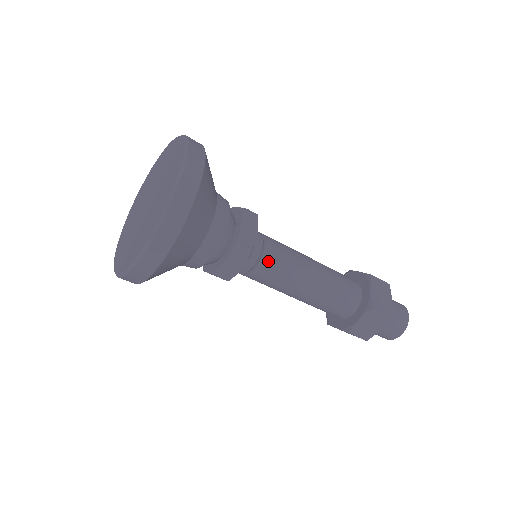
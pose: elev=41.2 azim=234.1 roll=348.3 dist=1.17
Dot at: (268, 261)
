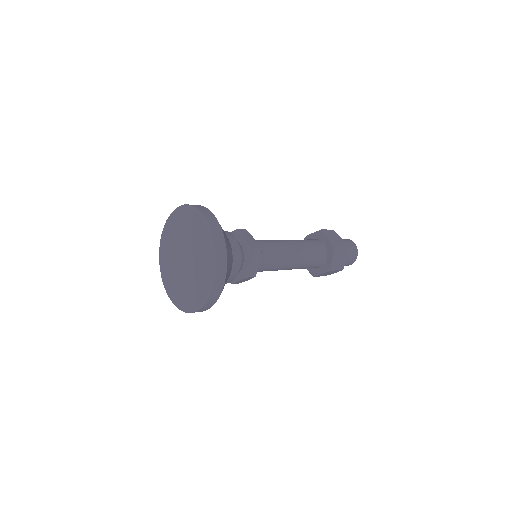
Dot at: (265, 268)
